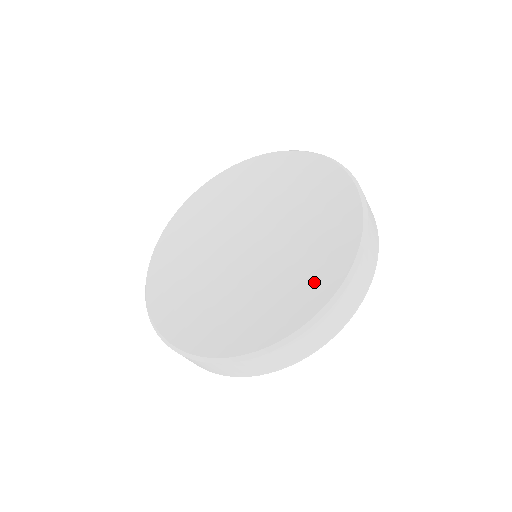
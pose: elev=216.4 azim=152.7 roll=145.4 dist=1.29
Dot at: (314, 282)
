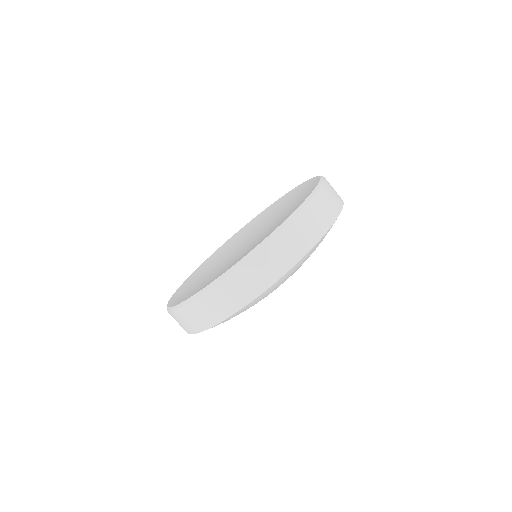
Dot at: (304, 191)
